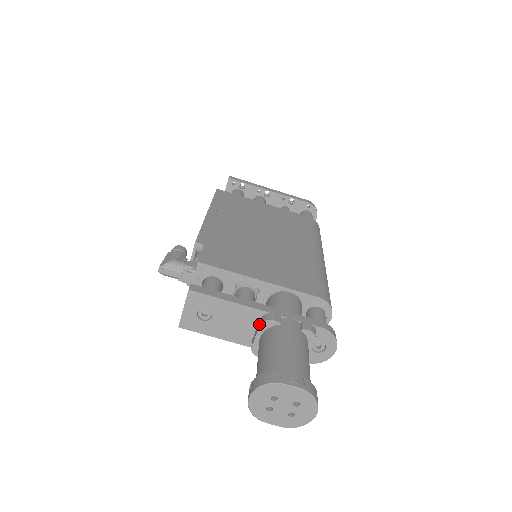
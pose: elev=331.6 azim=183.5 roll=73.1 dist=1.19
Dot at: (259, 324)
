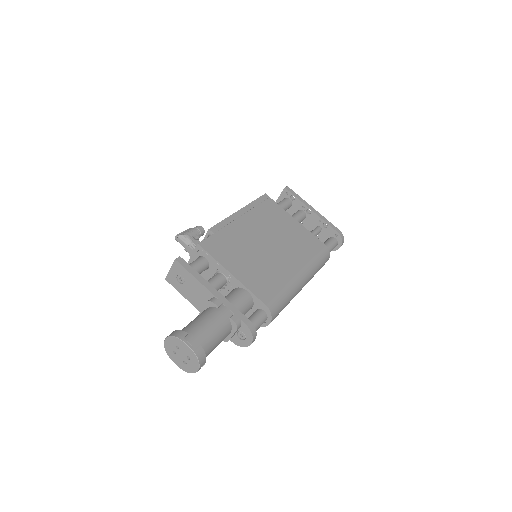
Dot at: (207, 301)
